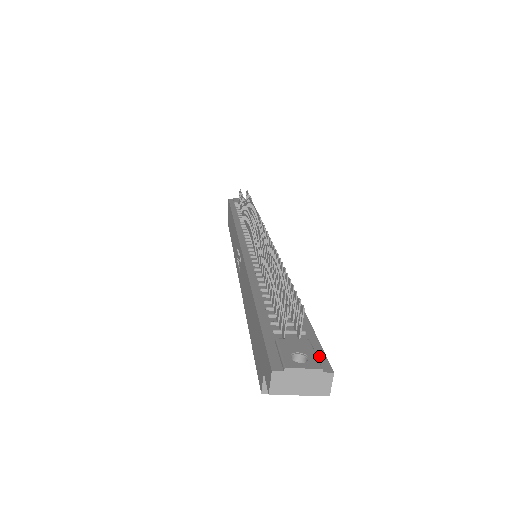
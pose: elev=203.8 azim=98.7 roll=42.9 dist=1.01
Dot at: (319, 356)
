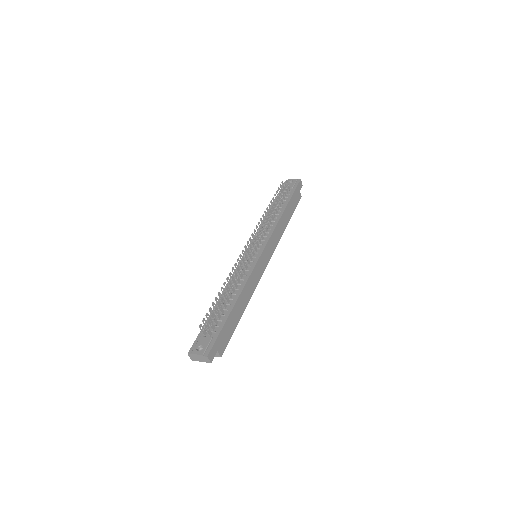
Dot at: (209, 347)
